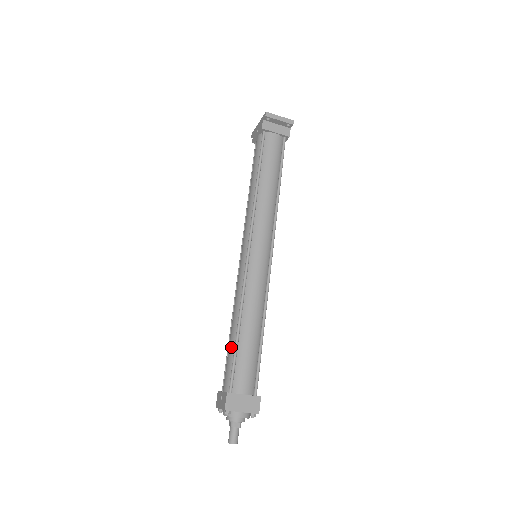
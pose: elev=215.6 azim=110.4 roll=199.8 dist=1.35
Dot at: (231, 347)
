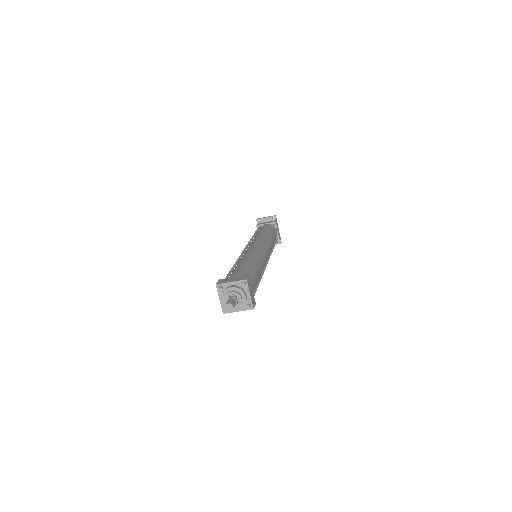
Dot at: occluded
